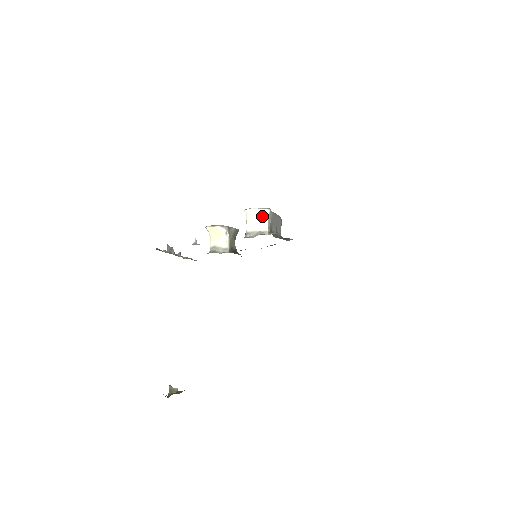
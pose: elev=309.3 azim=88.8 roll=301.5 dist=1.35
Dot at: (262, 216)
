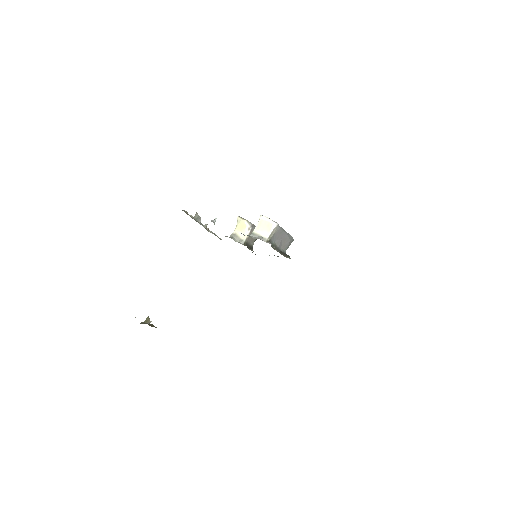
Dot at: (269, 226)
